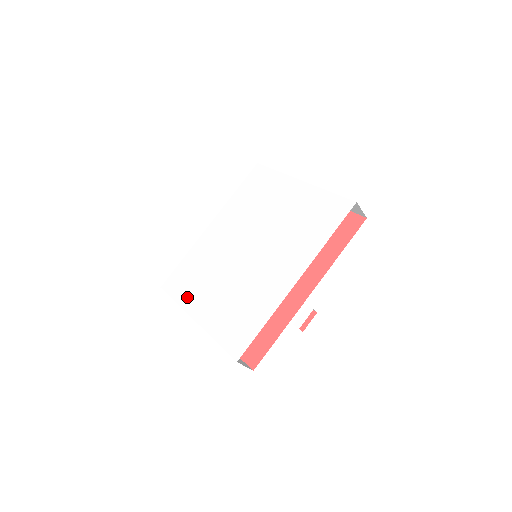
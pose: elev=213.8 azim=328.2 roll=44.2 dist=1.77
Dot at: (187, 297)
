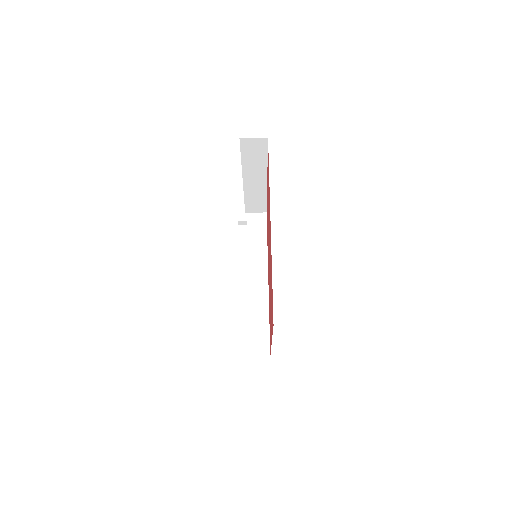
Dot at: occluded
